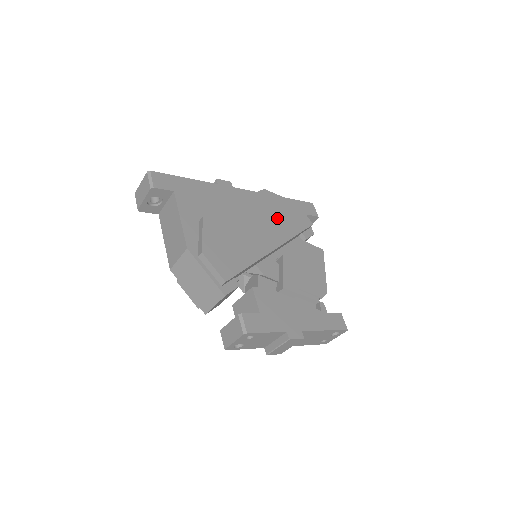
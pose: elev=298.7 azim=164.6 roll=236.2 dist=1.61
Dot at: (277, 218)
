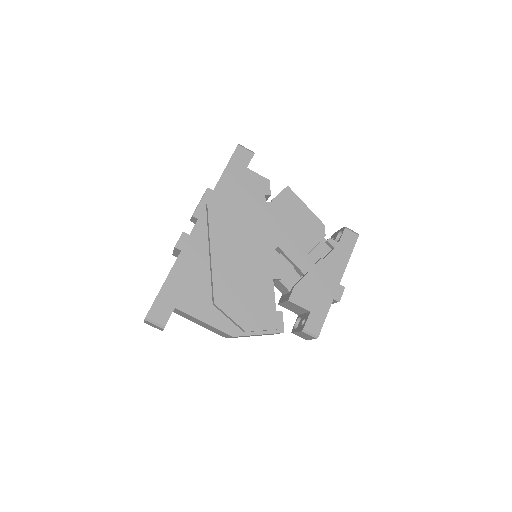
Dot at: (242, 218)
